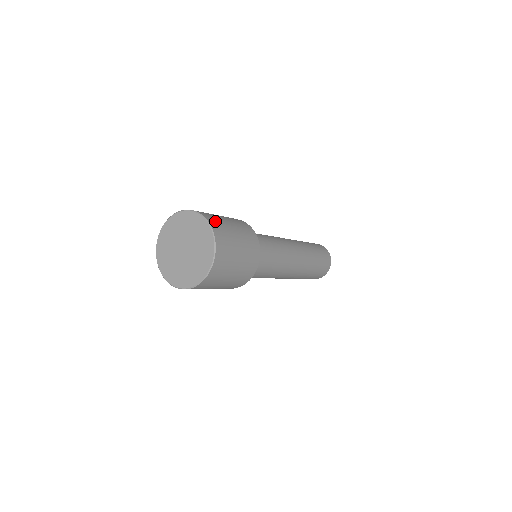
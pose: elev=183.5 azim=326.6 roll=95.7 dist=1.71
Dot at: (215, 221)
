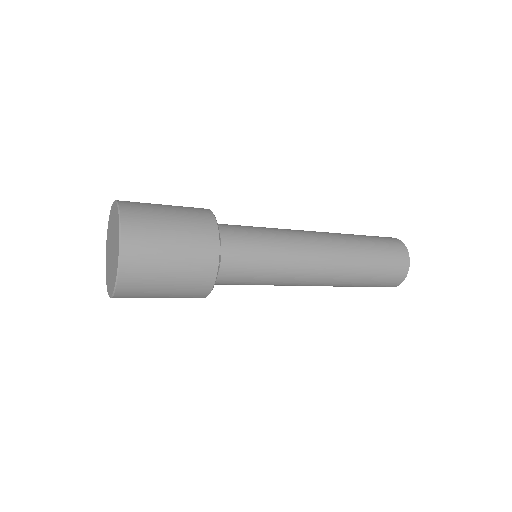
Dot at: (135, 208)
